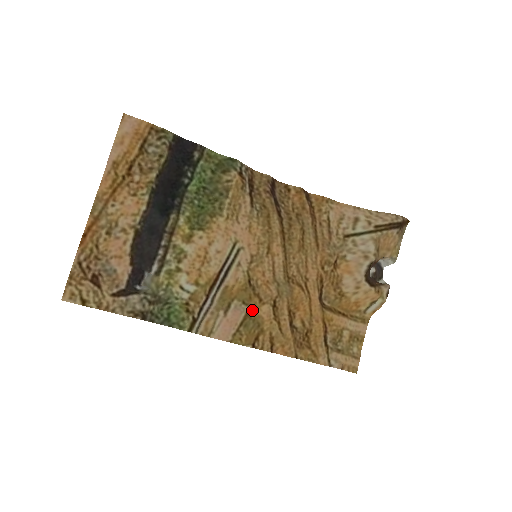
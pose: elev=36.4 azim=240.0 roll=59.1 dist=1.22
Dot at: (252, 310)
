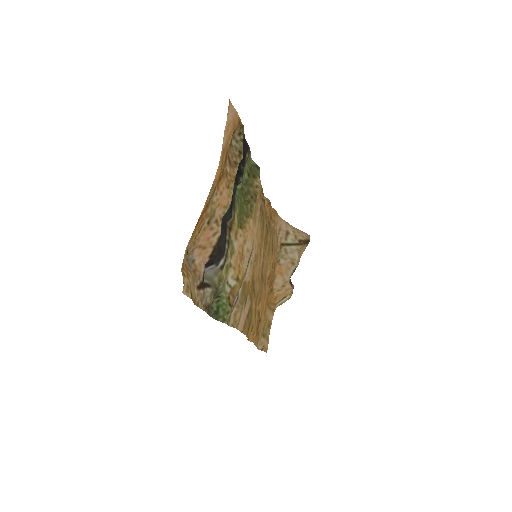
Dot at: (252, 304)
